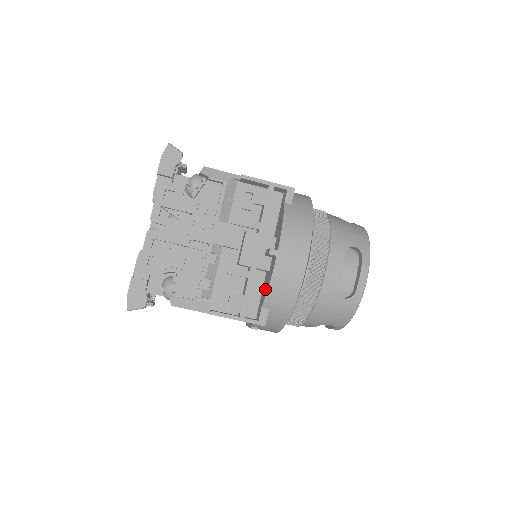
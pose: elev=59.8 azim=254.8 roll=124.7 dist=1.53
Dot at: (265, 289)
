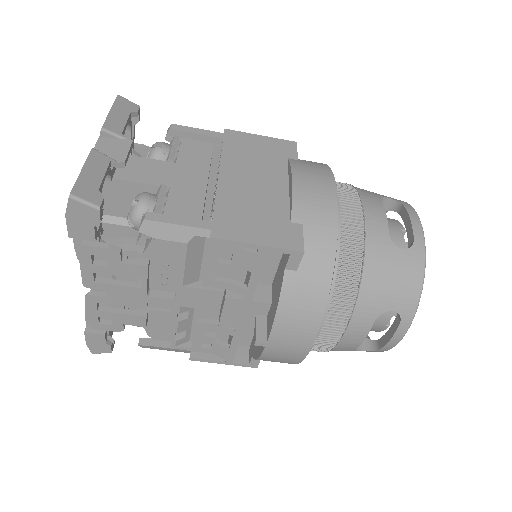
Dot at: occluded
